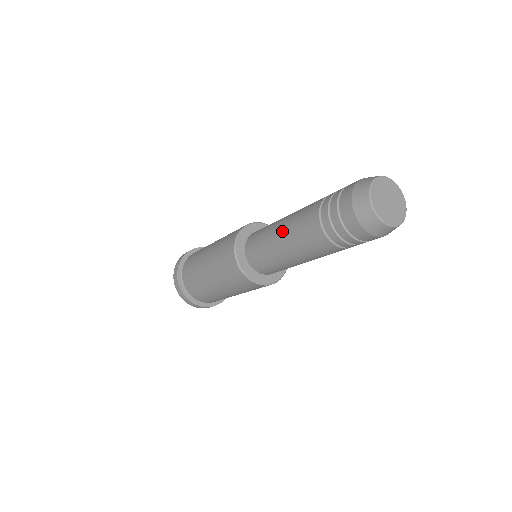
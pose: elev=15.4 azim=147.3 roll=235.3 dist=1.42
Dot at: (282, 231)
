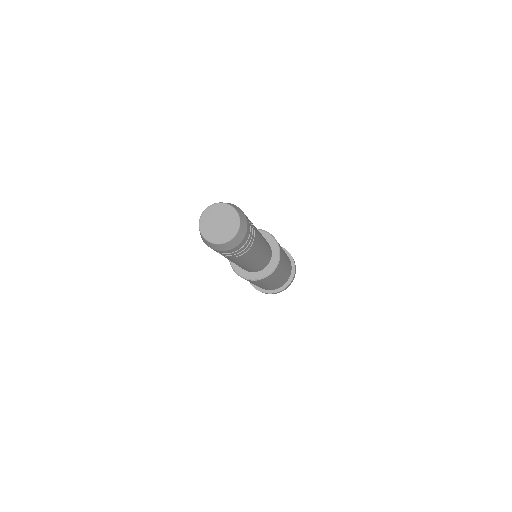
Dot at: occluded
